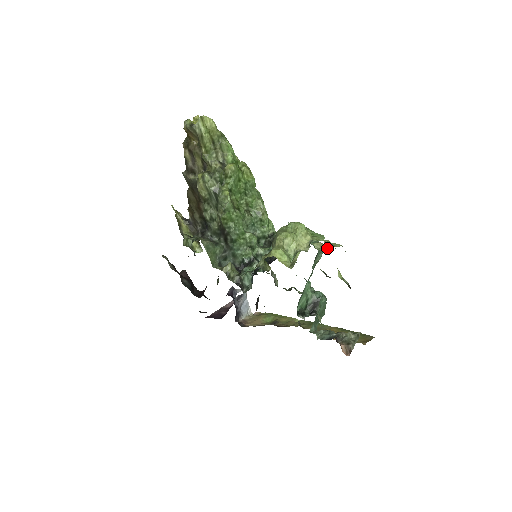
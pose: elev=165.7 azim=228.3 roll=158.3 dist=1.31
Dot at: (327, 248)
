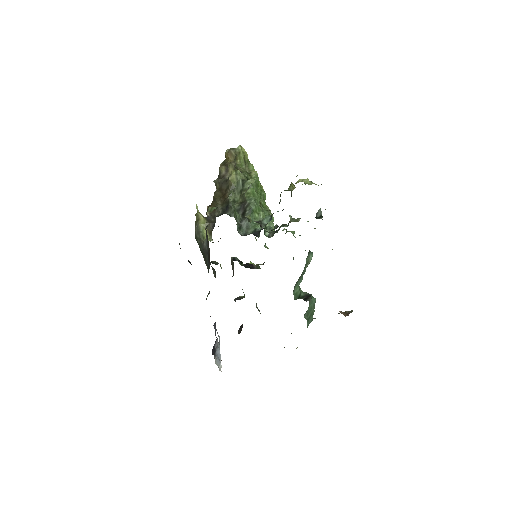
Dot at: occluded
